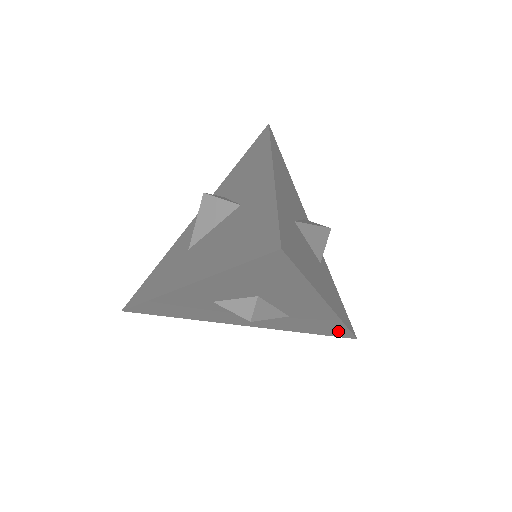
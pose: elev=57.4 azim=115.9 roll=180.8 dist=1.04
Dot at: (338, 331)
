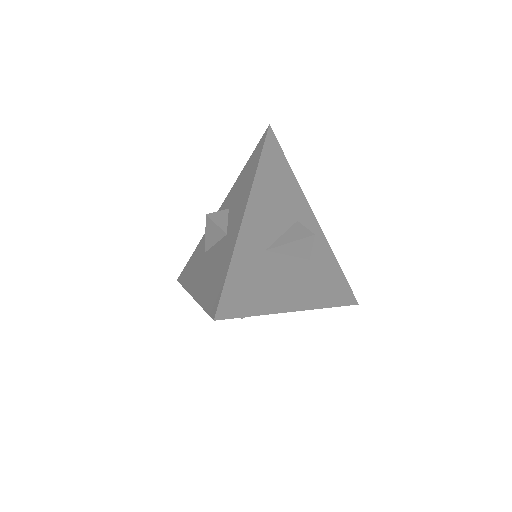
Dot at: occluded
